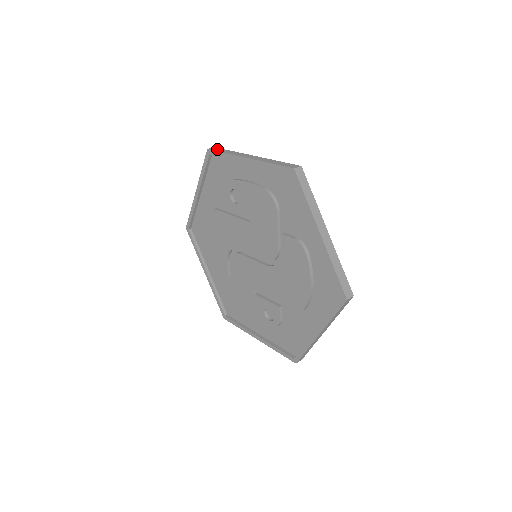
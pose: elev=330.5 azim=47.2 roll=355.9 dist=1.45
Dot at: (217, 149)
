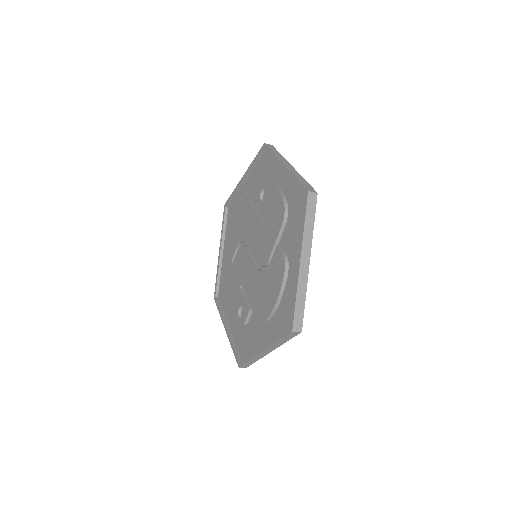
Dot at: (271, 147)
